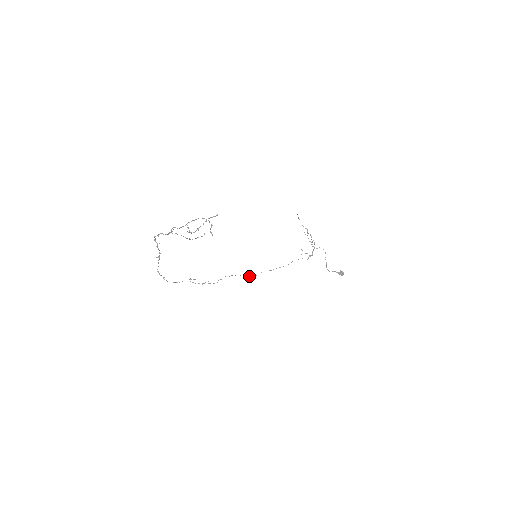
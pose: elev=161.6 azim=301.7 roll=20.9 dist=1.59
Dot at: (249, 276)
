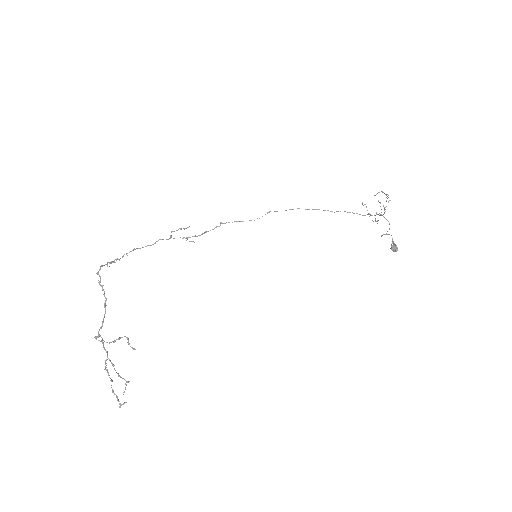
Dot at: (267, 213)
